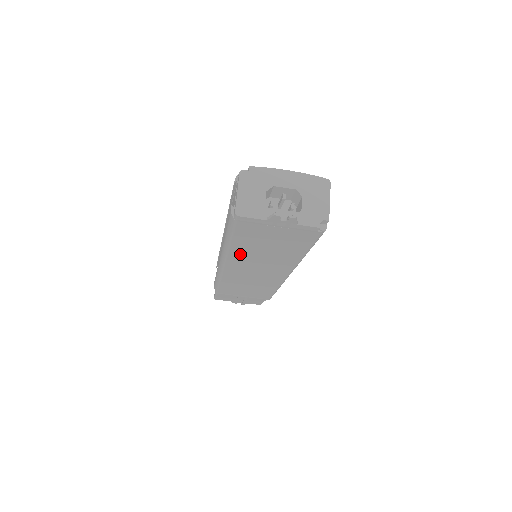
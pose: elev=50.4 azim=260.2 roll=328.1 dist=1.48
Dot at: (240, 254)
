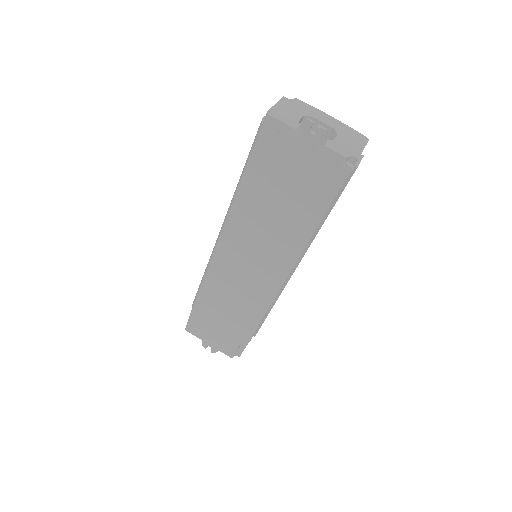
Dot at: (246, 210)
